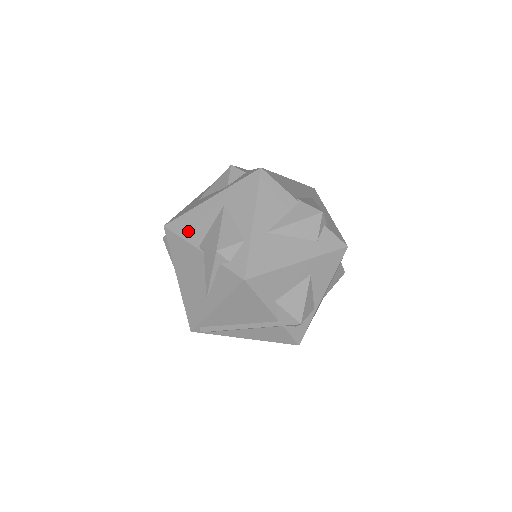
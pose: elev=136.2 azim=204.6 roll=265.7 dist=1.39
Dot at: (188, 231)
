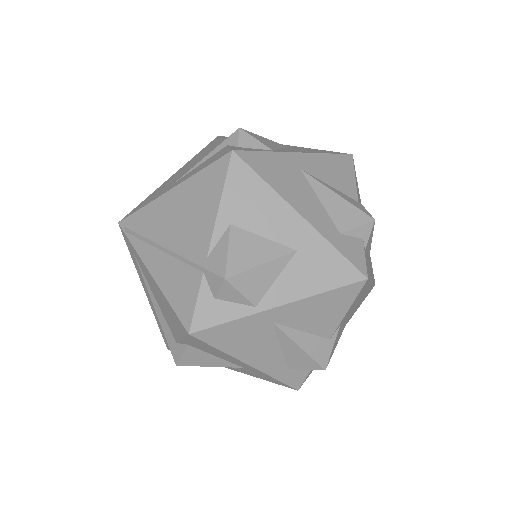
Dot at: occluded
